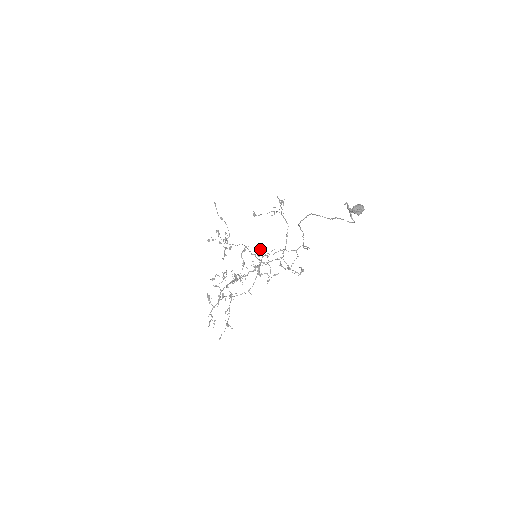
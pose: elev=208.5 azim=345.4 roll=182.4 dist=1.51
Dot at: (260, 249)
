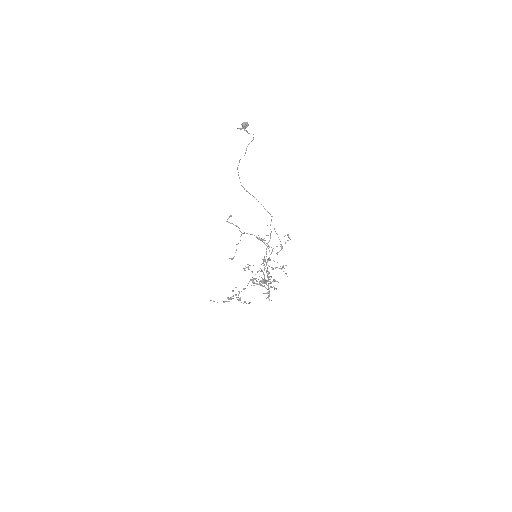
Dot at: (259, 270)
